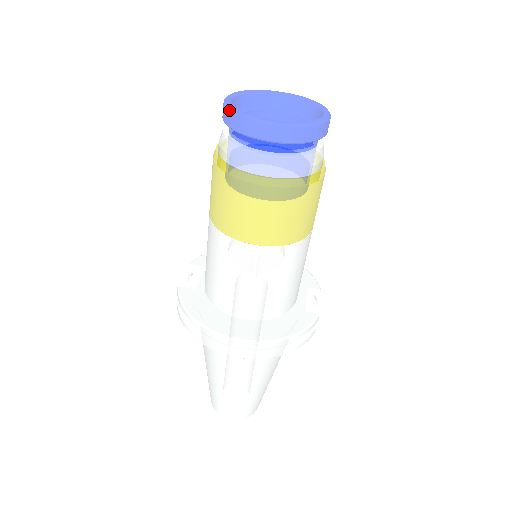
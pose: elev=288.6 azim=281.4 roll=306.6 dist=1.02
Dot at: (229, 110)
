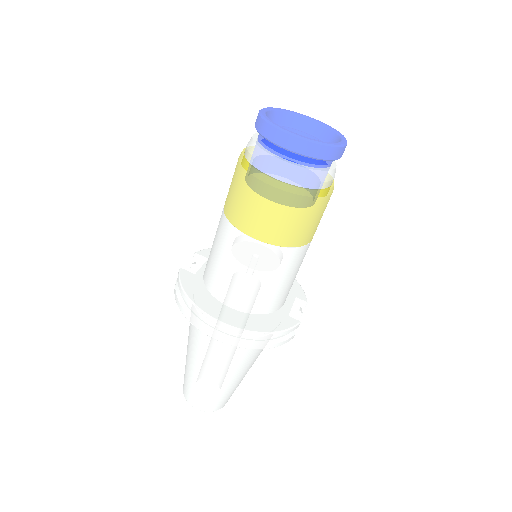
Dot at: (262, 118)
